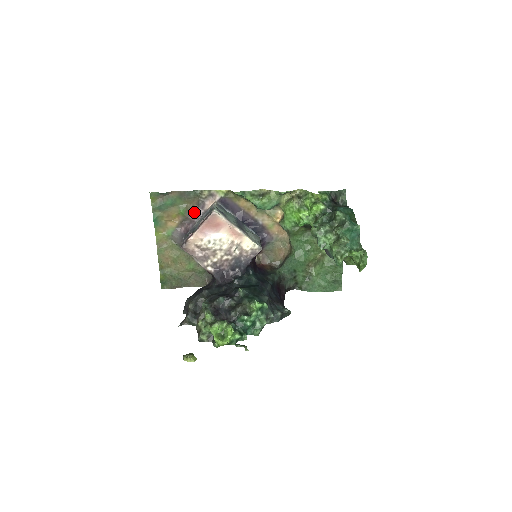
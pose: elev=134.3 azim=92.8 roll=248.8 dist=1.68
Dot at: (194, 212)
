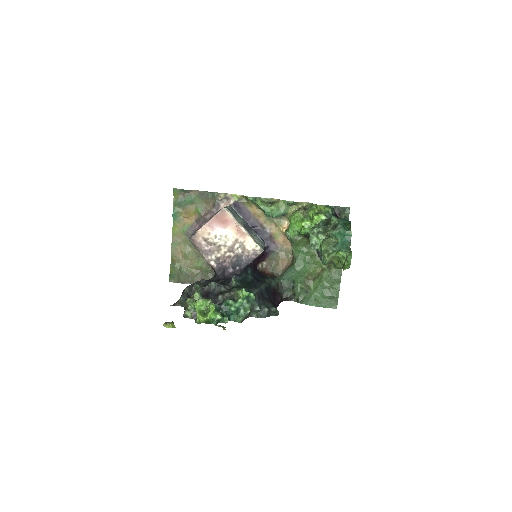
Dot at: (209, 212)
